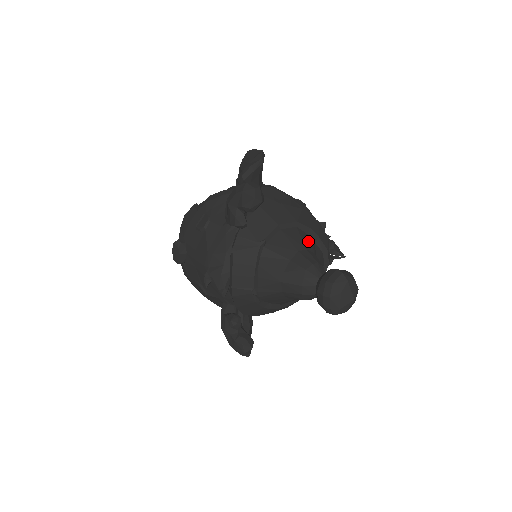
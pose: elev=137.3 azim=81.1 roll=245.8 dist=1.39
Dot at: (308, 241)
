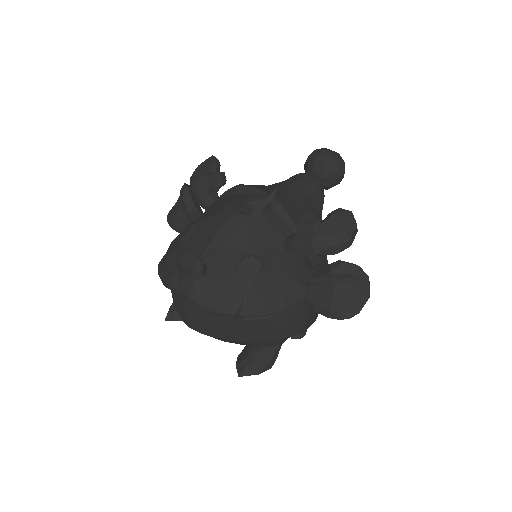
Dot at: occluded
